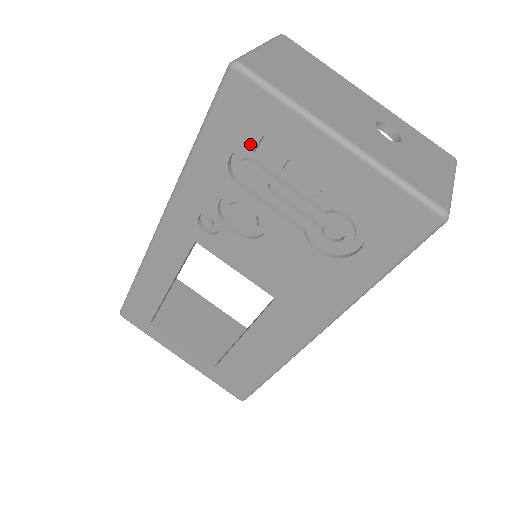
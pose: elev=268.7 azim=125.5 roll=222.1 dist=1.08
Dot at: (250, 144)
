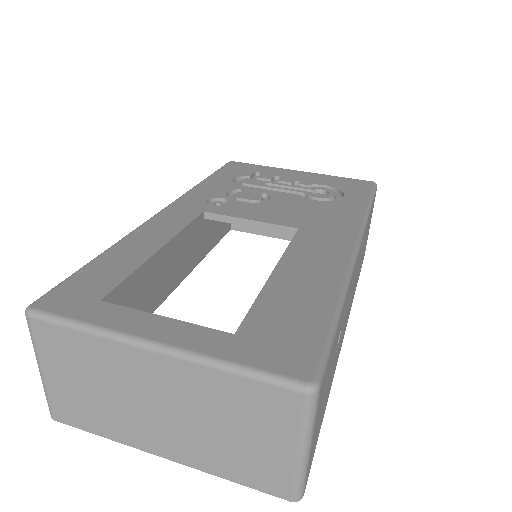
Dot at: (247, 175)
